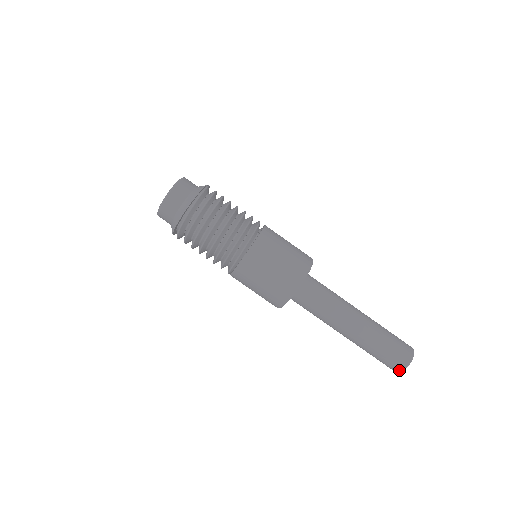
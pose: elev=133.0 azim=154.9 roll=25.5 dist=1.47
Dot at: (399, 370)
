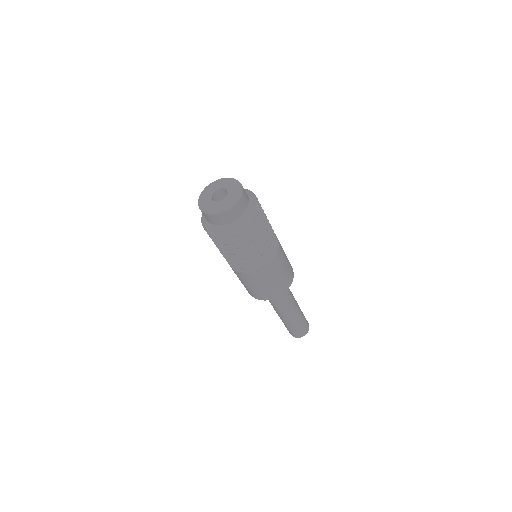
Dot at: (302, 336)
